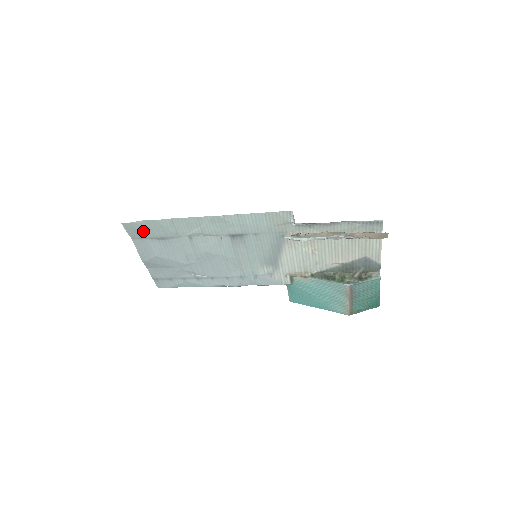
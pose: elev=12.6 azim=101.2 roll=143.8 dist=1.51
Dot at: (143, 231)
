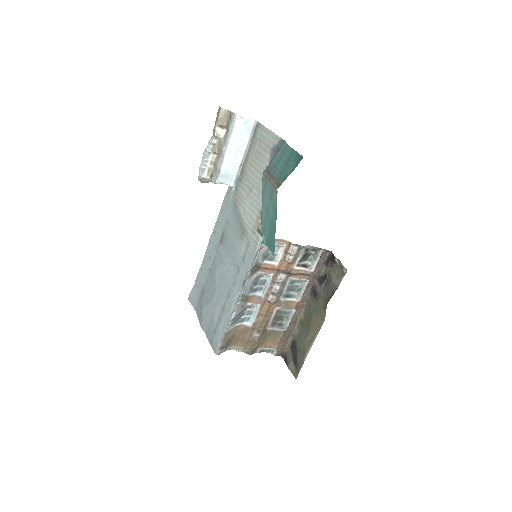
Dot at: (196, 295)
